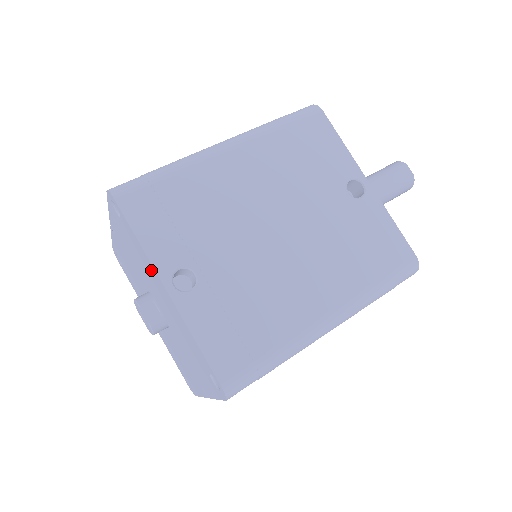
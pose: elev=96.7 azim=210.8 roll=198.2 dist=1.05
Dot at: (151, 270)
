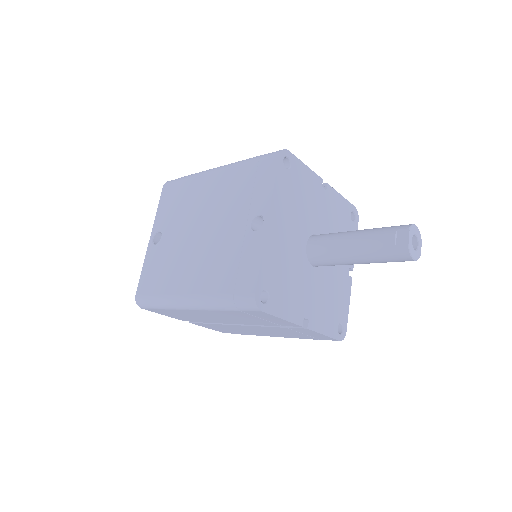
Dot at: occluded
